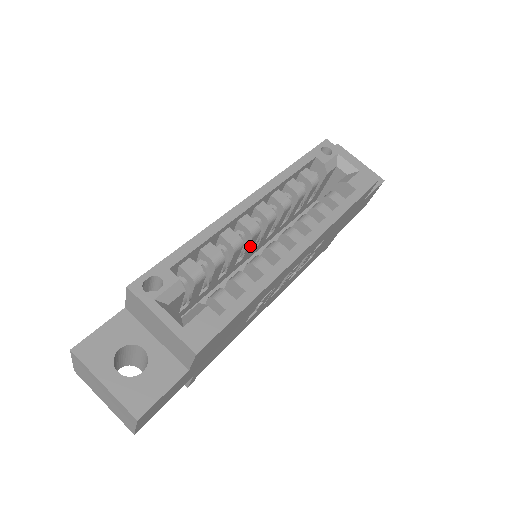
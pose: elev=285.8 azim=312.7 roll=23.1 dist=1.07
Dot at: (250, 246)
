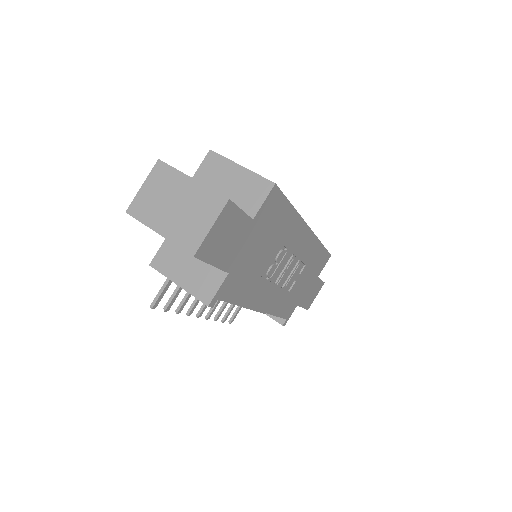
Dot at: occluded
